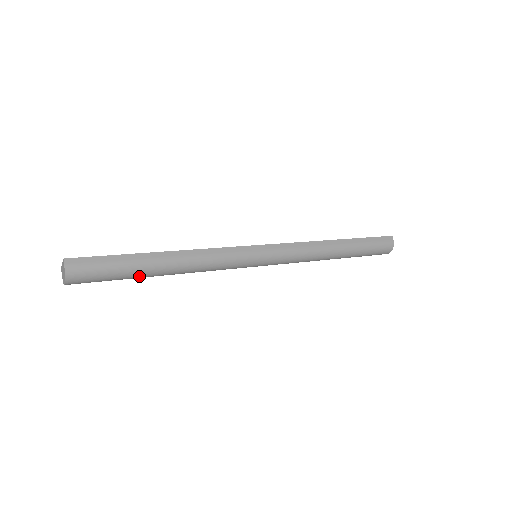
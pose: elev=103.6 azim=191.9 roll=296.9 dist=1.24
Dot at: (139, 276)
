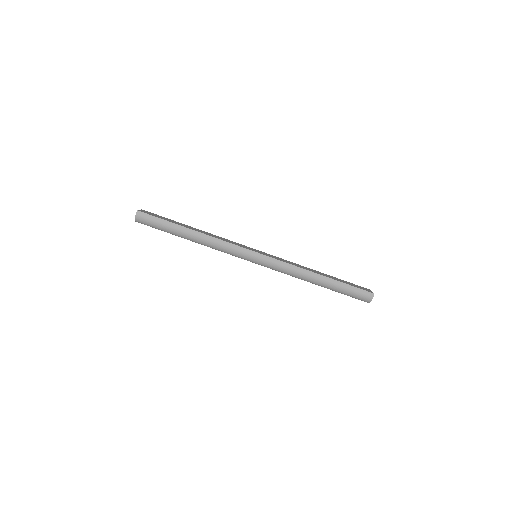
Dot at: (175, 235)
